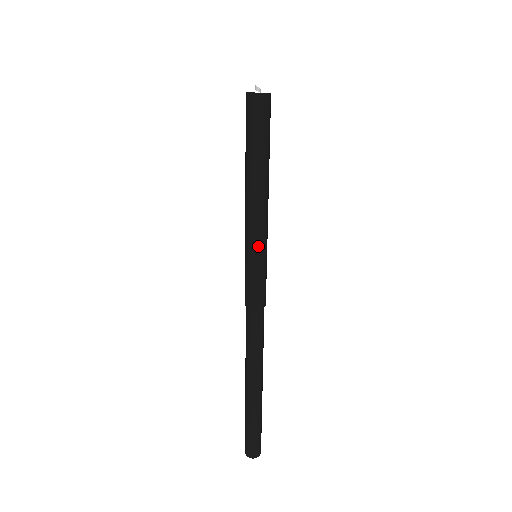
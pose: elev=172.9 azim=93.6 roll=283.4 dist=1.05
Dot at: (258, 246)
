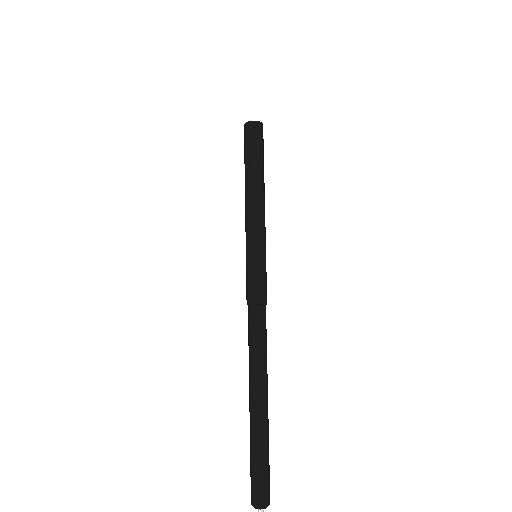
Dot at: (255, 241)
